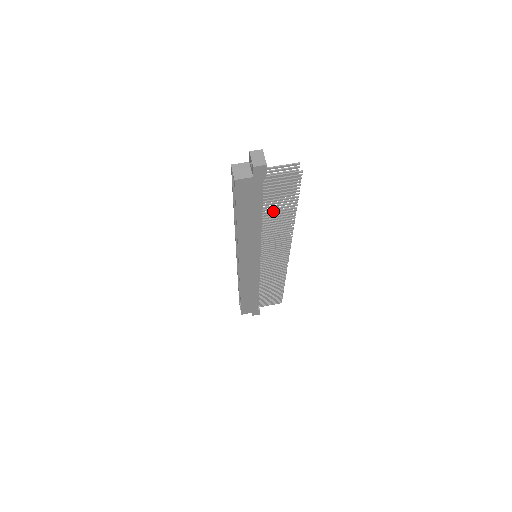
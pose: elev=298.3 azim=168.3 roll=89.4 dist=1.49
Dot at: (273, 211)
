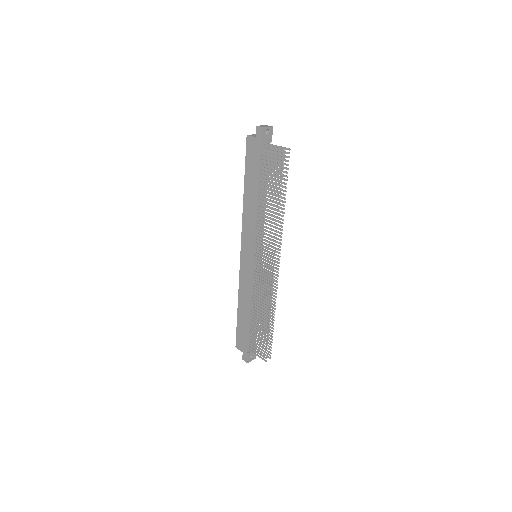
Dot at: (267, 191)
